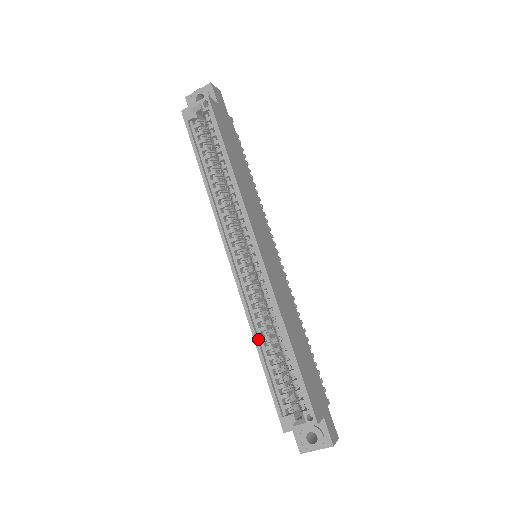
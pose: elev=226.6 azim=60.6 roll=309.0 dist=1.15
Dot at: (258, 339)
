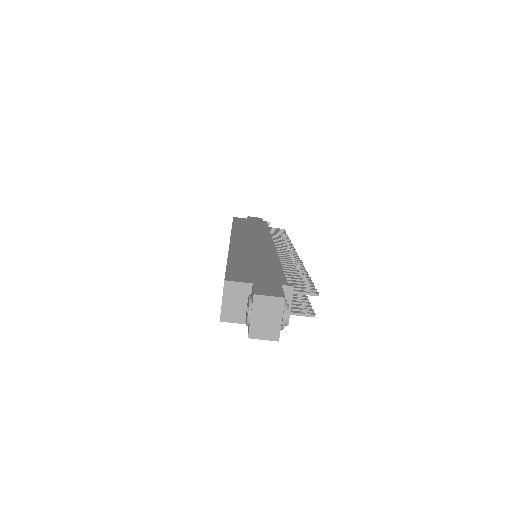
Dot at: occluded
